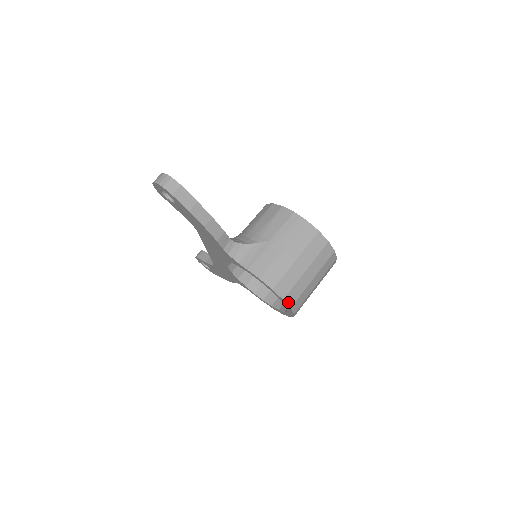
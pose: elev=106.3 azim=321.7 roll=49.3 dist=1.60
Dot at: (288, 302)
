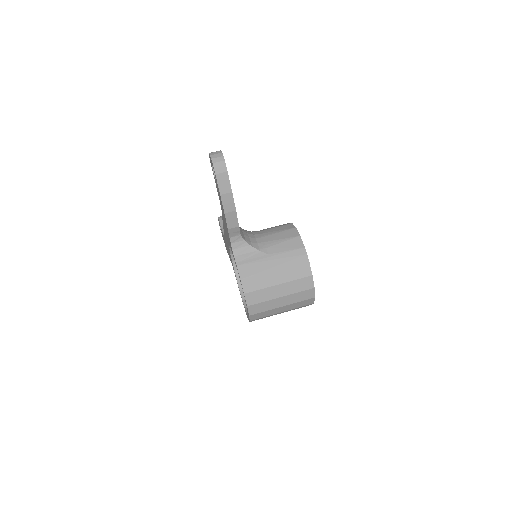
Dot at: (250, 310)
